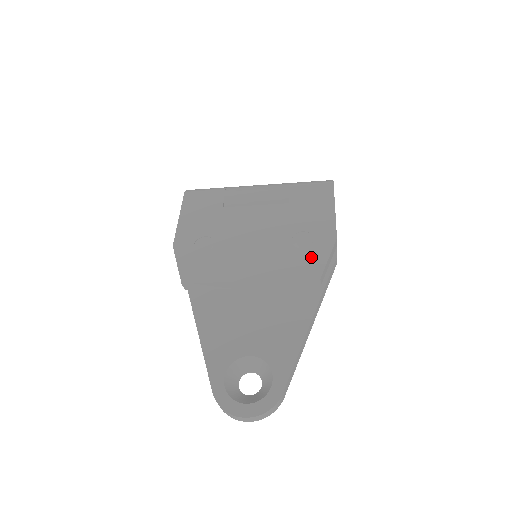
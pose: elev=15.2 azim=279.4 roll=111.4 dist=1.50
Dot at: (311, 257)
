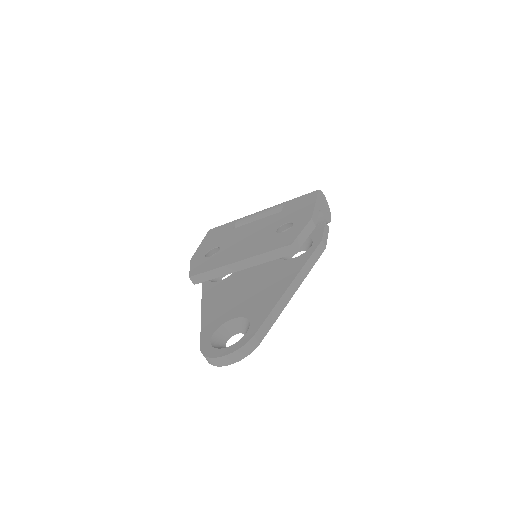
Dot at: (288, 235)
